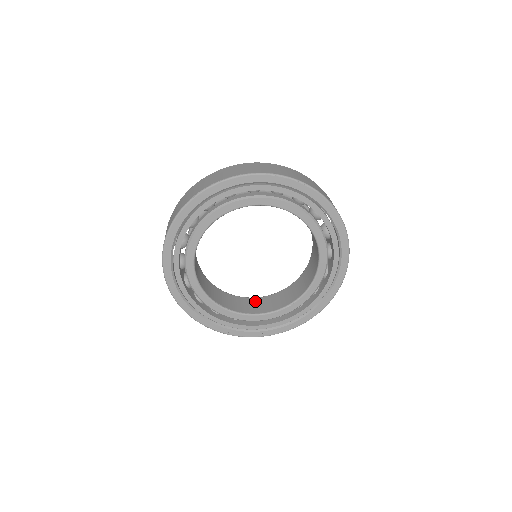
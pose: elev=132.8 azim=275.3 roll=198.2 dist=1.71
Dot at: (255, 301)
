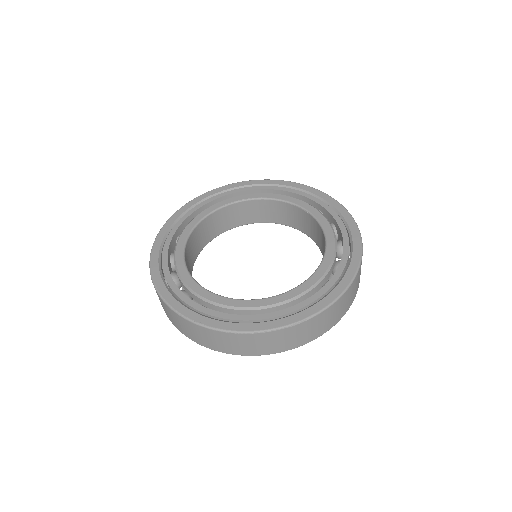
Dot at: occluded
